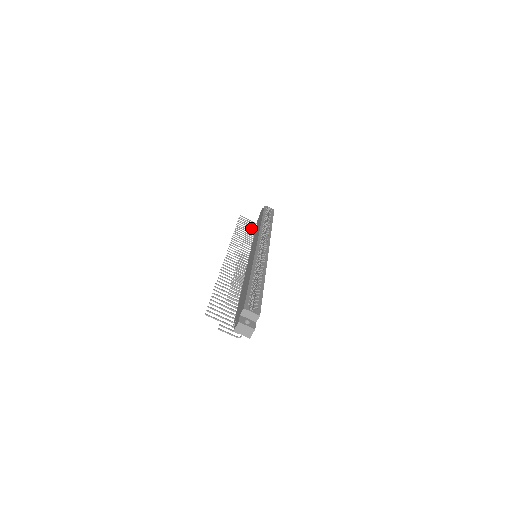
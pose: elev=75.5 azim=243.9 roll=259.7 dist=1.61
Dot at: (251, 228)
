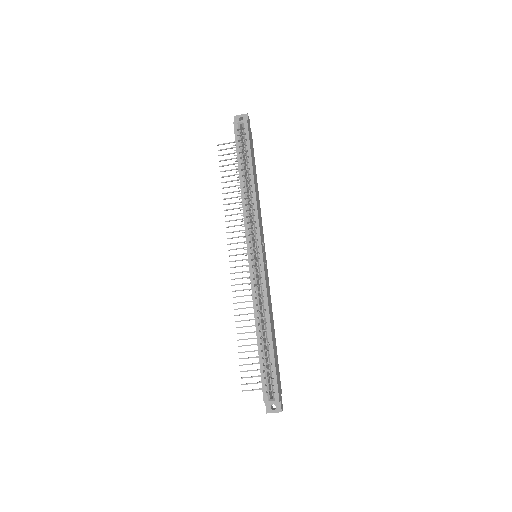
Dot at: occluded
